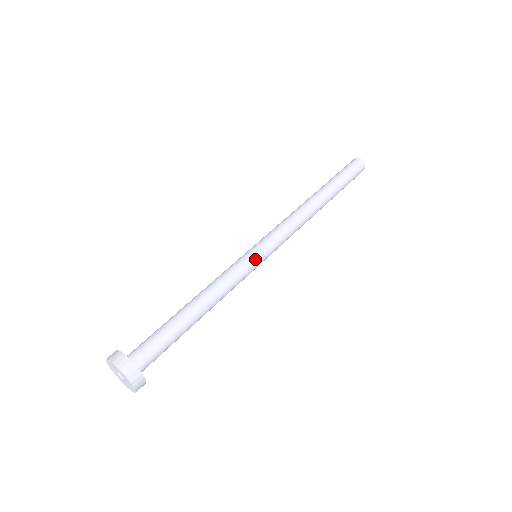
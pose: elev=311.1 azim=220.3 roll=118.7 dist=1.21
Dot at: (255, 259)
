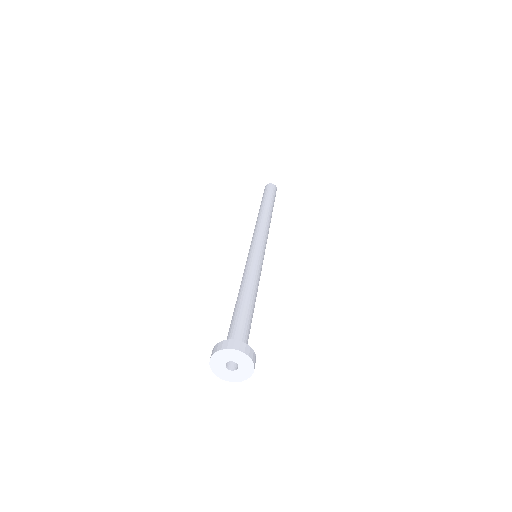
Dot at: (263, 258)
